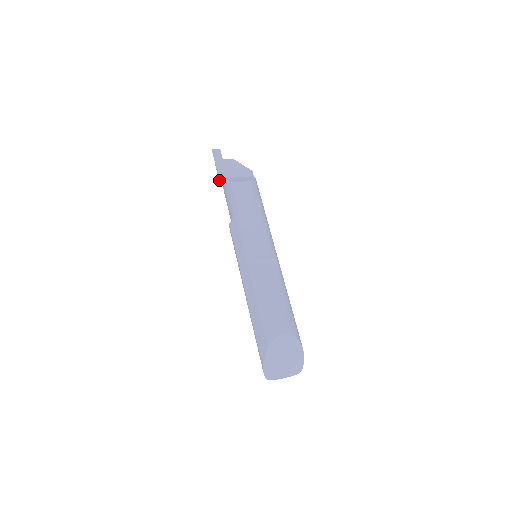
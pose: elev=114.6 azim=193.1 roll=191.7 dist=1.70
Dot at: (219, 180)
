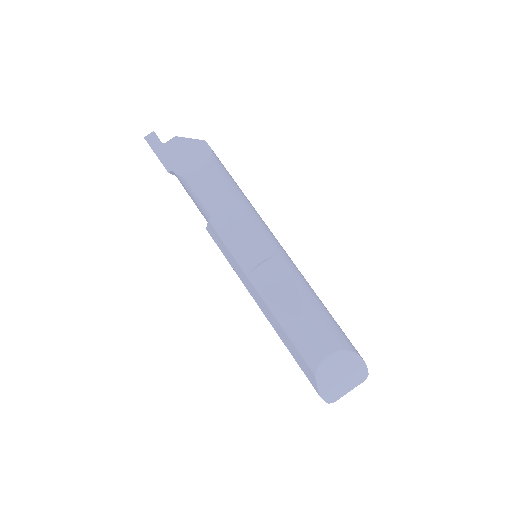
Dot at: occluded
